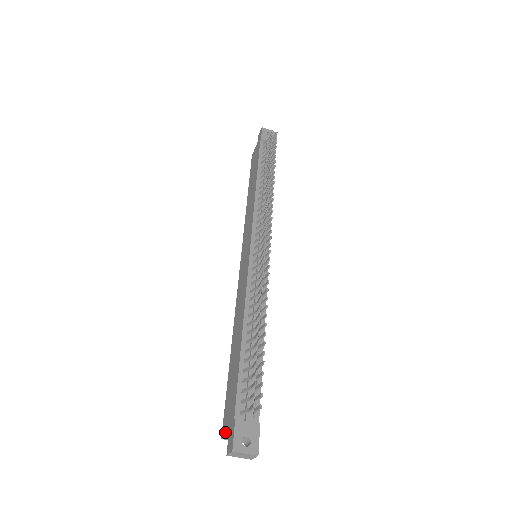
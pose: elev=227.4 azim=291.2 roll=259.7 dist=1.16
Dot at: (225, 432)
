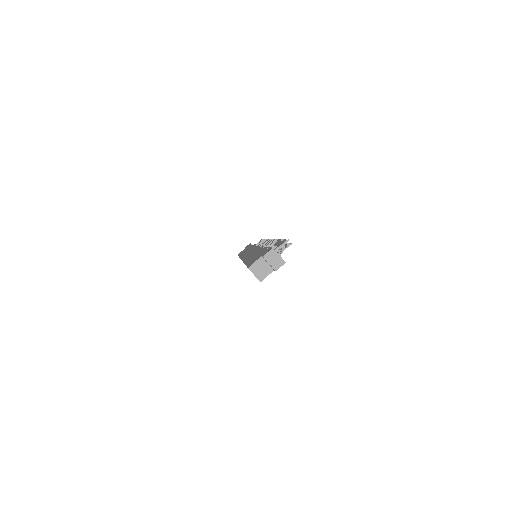
Dot at: (255, 261)
